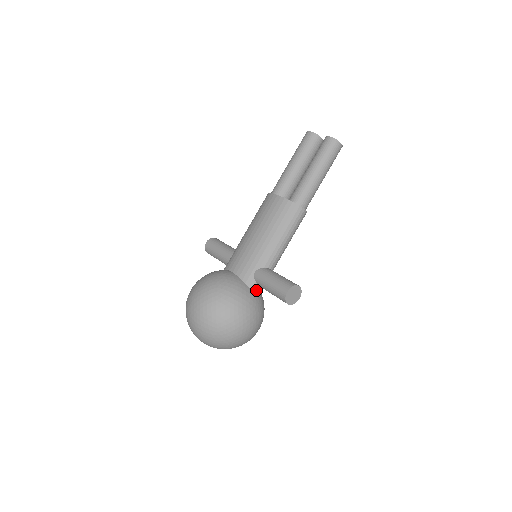
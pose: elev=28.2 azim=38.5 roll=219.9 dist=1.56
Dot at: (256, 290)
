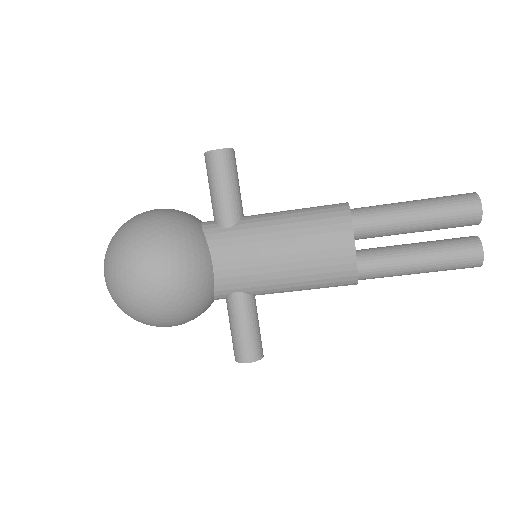
Dot at: occluded
